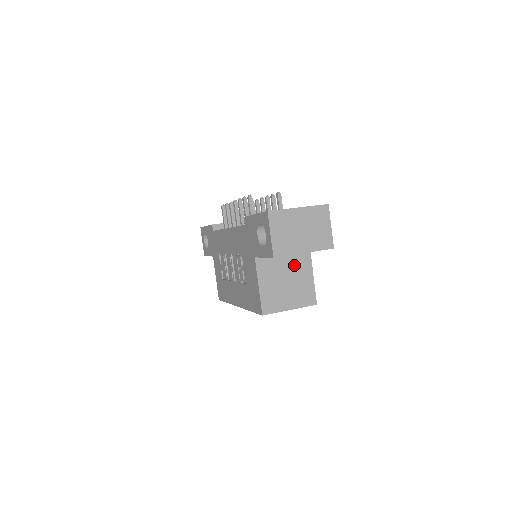
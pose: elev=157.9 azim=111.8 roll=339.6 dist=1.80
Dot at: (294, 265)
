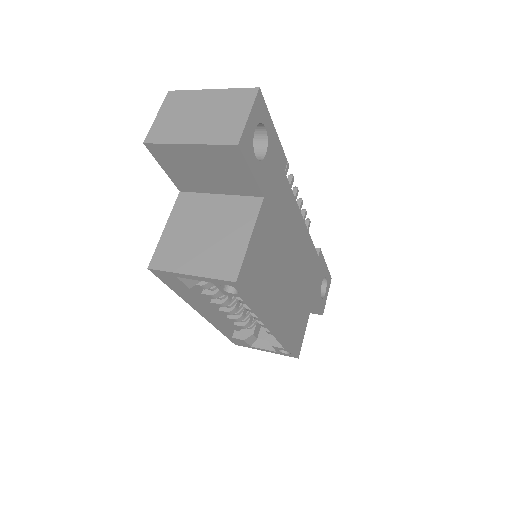
Dot at: (228, 213)
